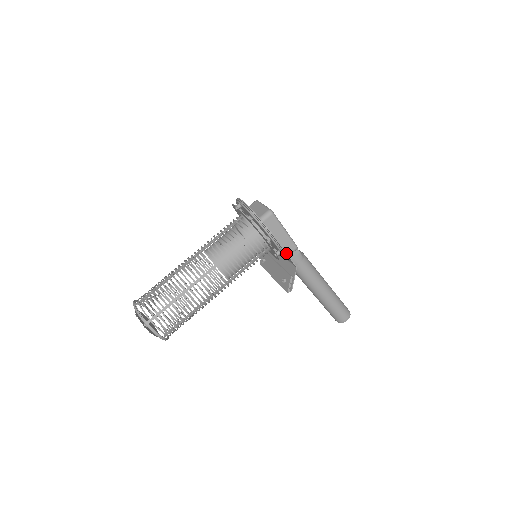
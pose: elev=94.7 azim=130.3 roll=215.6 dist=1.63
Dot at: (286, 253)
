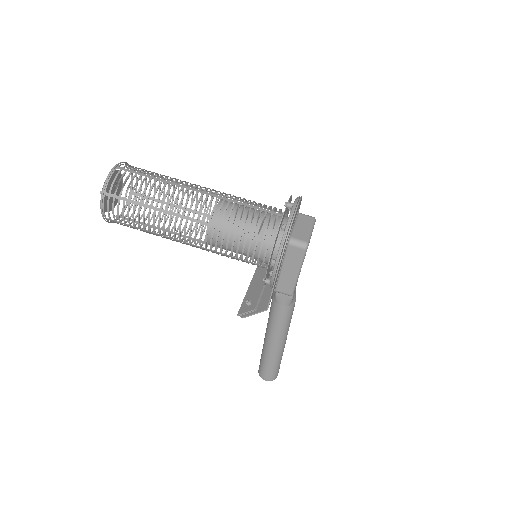
Dot at: (272, 291)
